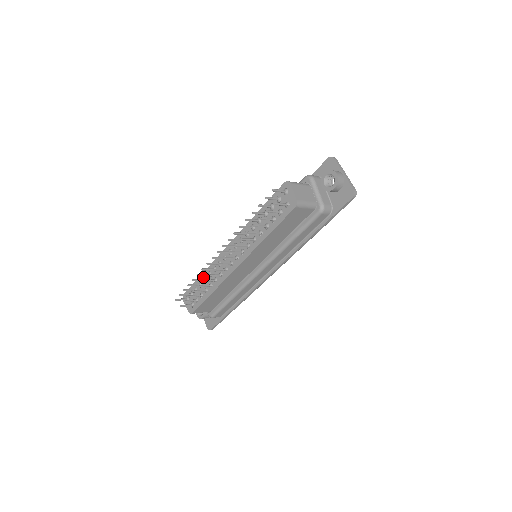
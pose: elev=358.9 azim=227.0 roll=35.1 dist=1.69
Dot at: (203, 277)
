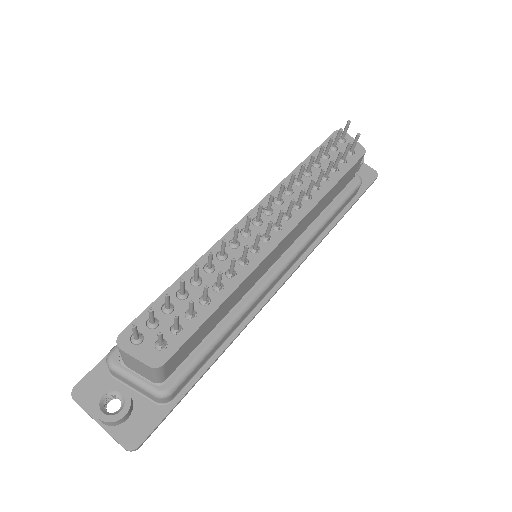
Dot at: (189, 277)
